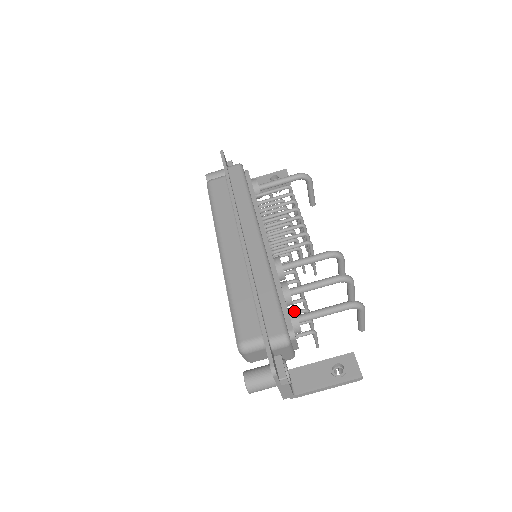
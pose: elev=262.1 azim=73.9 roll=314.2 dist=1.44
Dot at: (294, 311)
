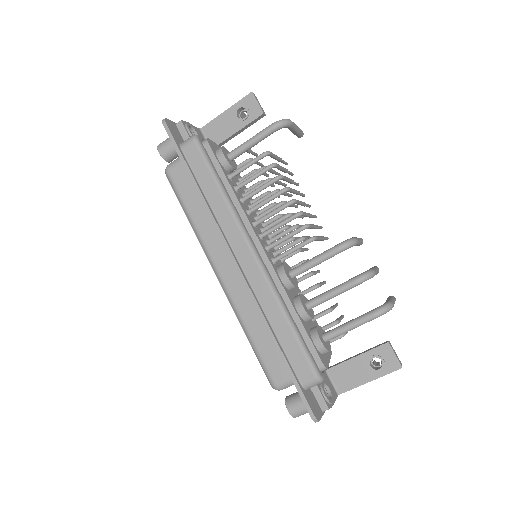
Dot at: (318, 339)
